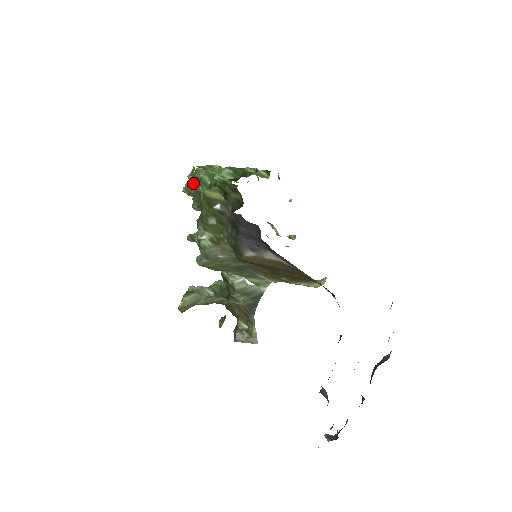
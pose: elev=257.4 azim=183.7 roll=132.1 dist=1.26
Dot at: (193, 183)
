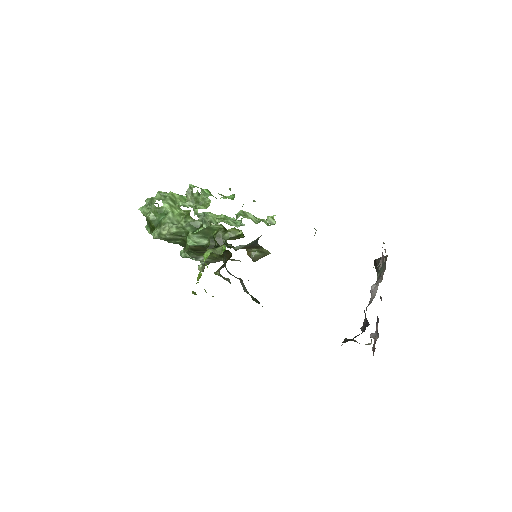
Dot at: occluded
